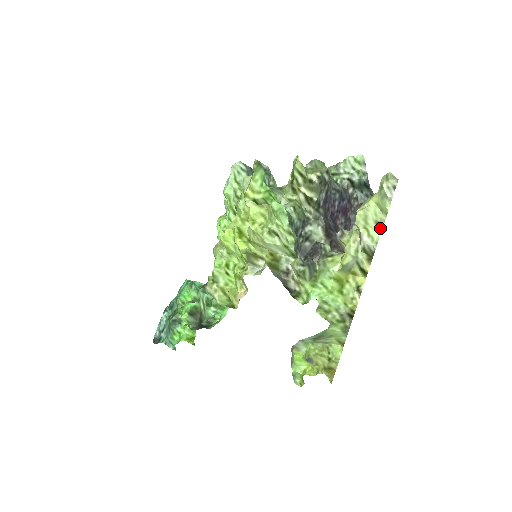
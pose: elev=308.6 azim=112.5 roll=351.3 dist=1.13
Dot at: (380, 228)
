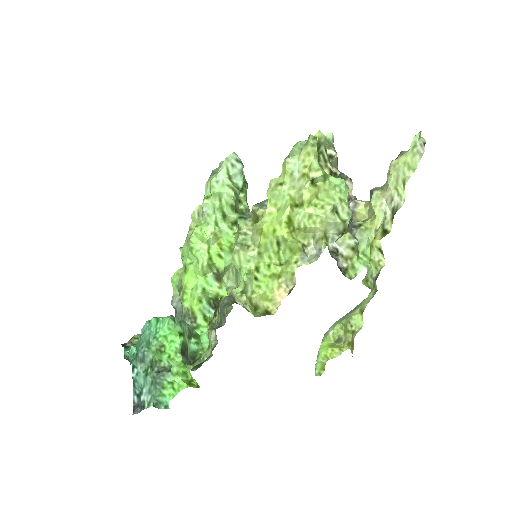
Dot at: (404, 186)
